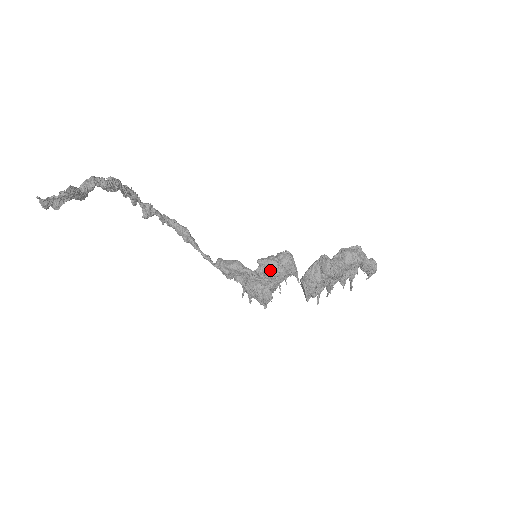
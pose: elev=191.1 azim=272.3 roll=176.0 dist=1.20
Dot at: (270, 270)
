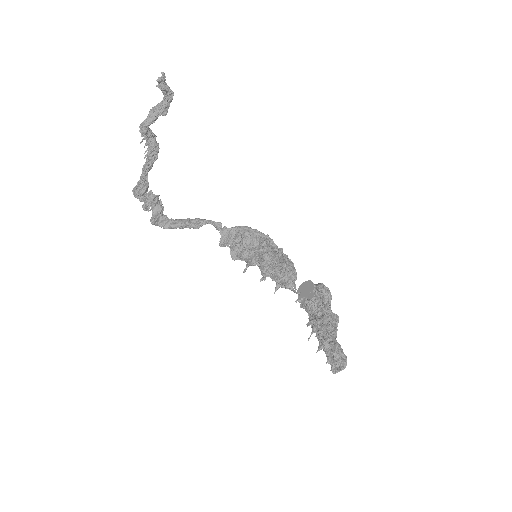
Dot at: occluded
